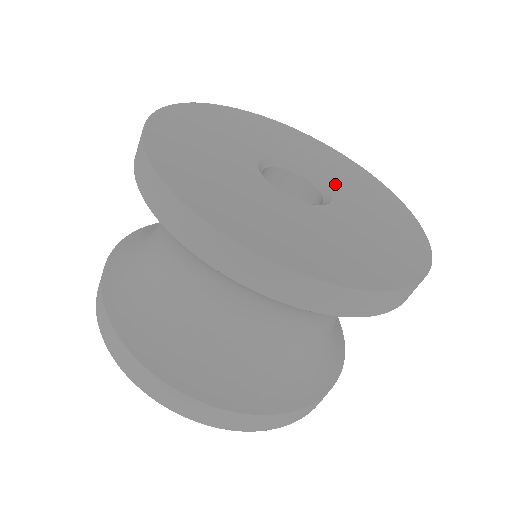
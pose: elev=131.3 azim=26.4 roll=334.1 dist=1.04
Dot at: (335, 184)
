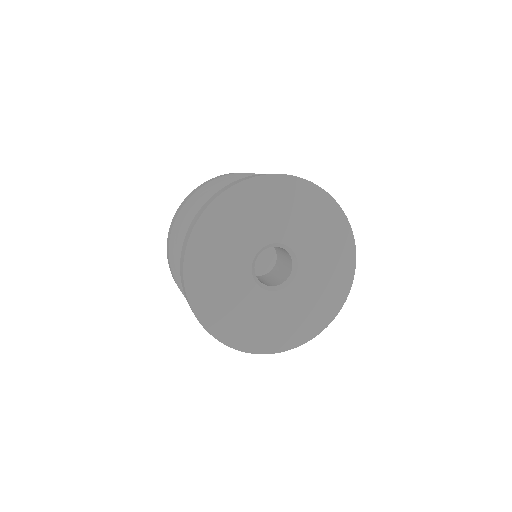
Dot at: (304, 277)
